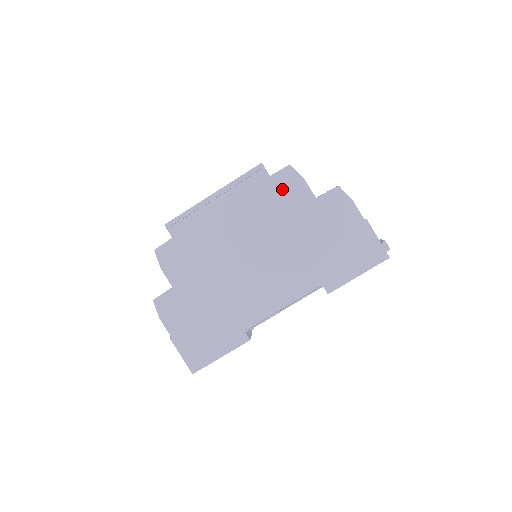
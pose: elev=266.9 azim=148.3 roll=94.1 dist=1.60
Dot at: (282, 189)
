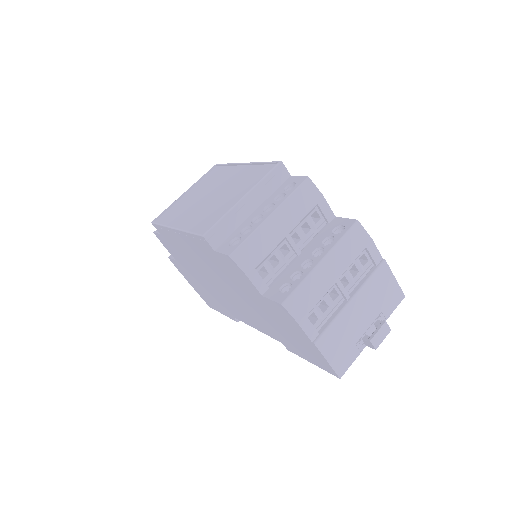
Dot at: (229, 267)
